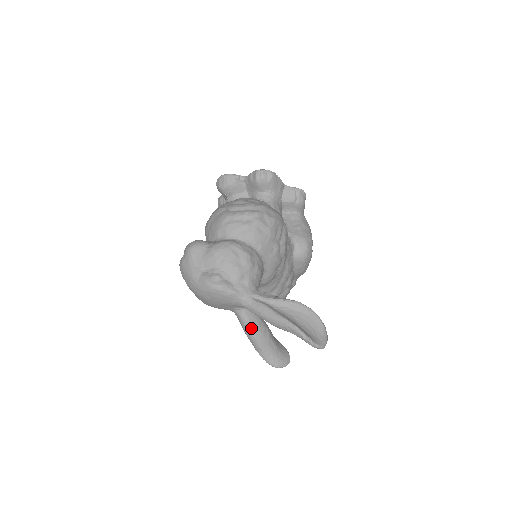
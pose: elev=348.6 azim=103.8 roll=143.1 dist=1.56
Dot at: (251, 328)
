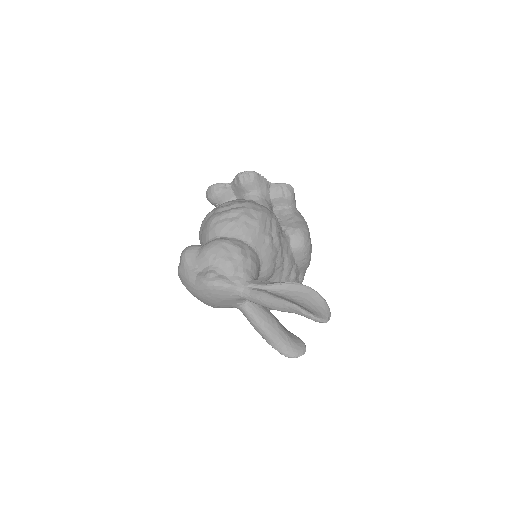
Dot at: (257, 321)
